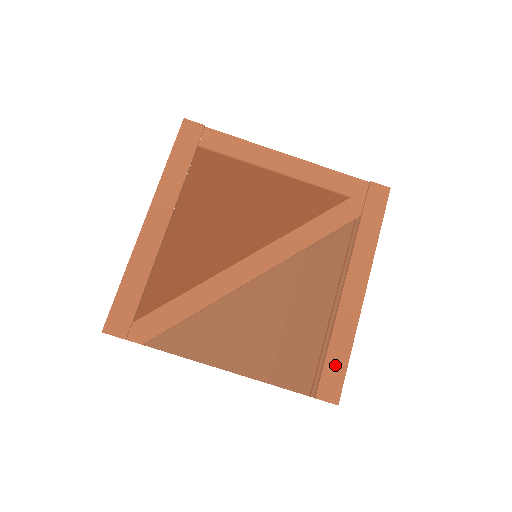
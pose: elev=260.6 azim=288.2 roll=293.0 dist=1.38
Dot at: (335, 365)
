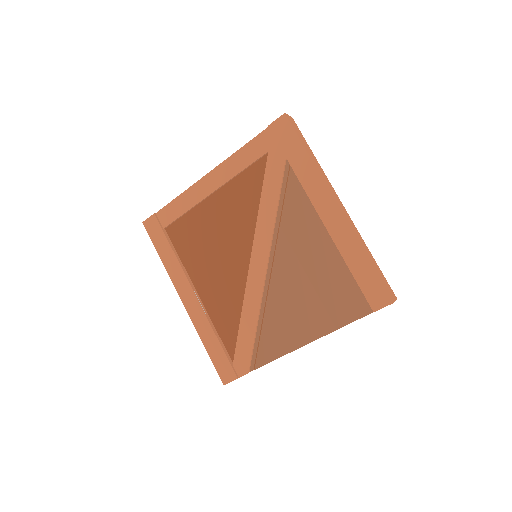
Dot at: (366, 278)
